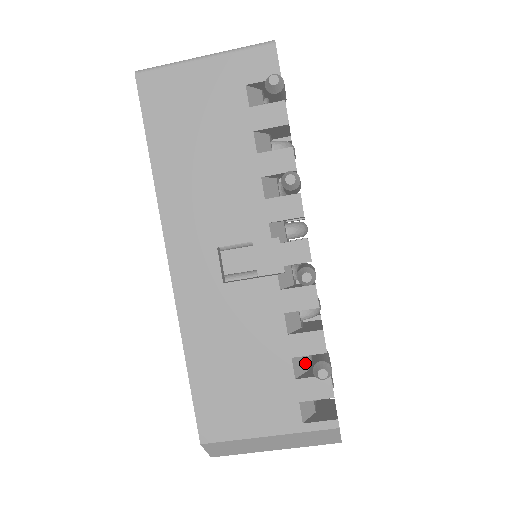
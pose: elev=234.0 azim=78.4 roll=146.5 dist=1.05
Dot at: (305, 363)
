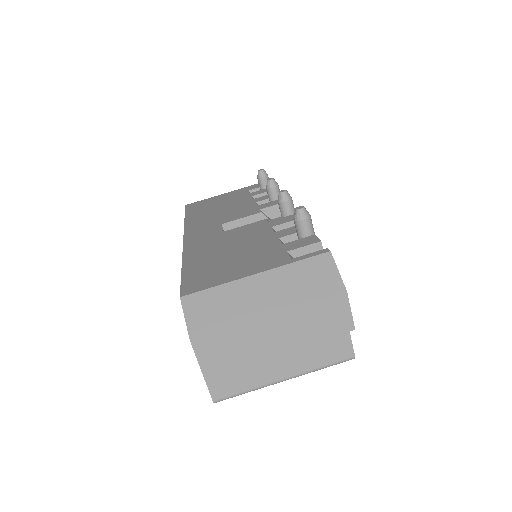
Dot at: occluded
